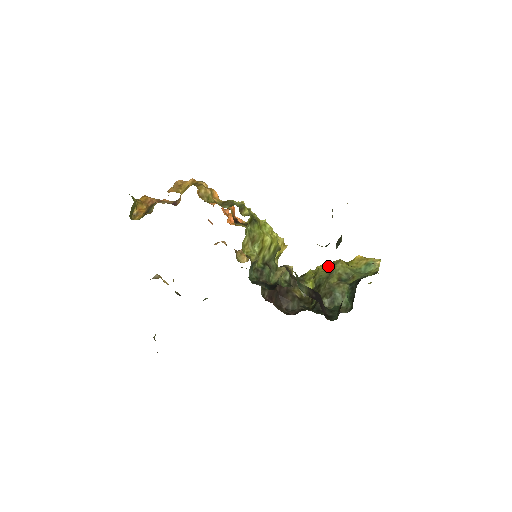
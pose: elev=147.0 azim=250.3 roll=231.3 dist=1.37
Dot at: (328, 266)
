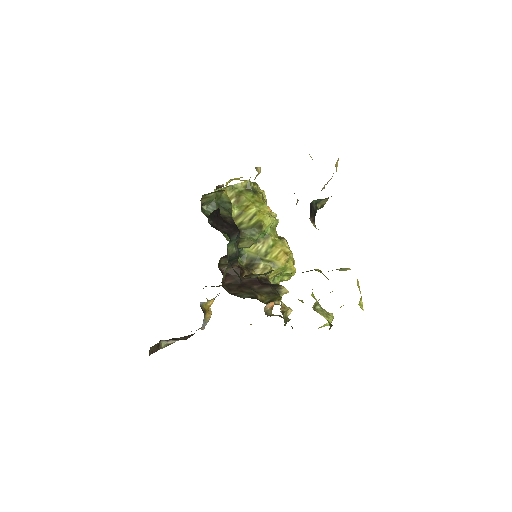
Dot at: occluded
